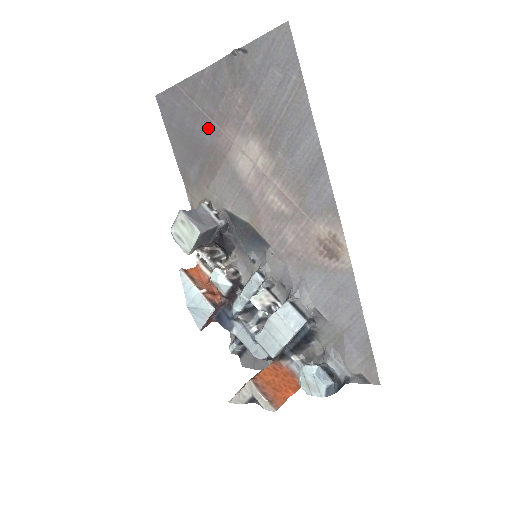
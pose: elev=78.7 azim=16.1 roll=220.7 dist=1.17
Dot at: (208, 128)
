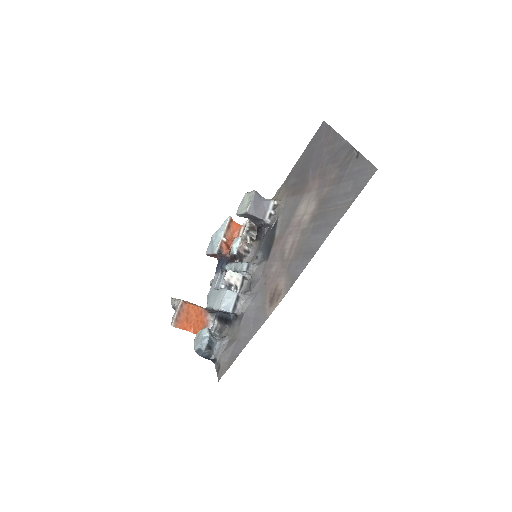
Dot at: (315, 169)
